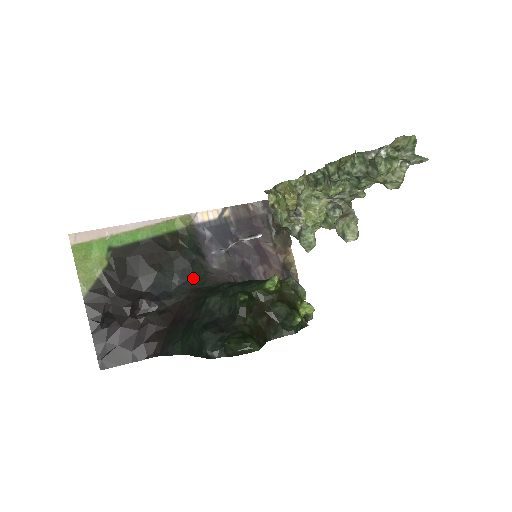
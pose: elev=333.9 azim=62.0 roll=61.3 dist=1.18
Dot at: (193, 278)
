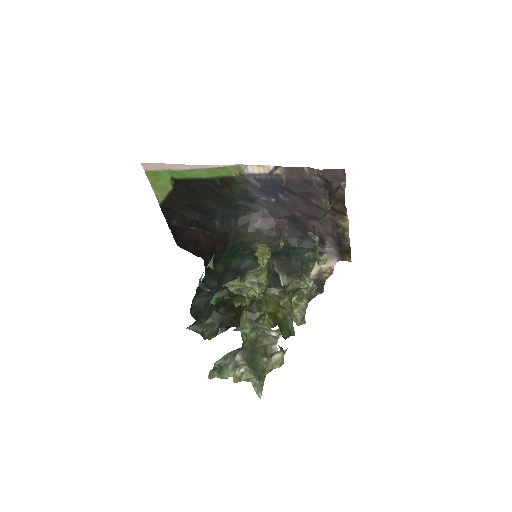
Dot at: (237, 218)
